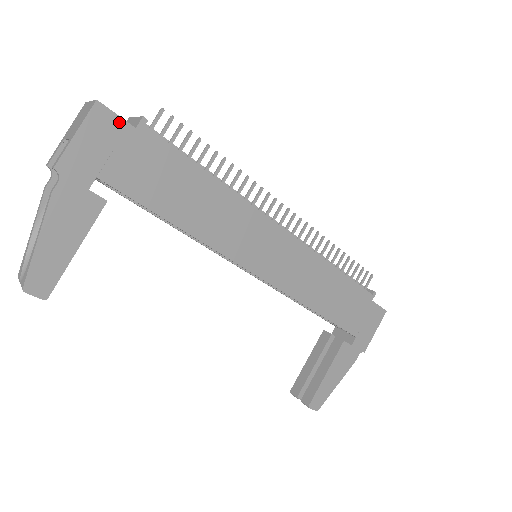
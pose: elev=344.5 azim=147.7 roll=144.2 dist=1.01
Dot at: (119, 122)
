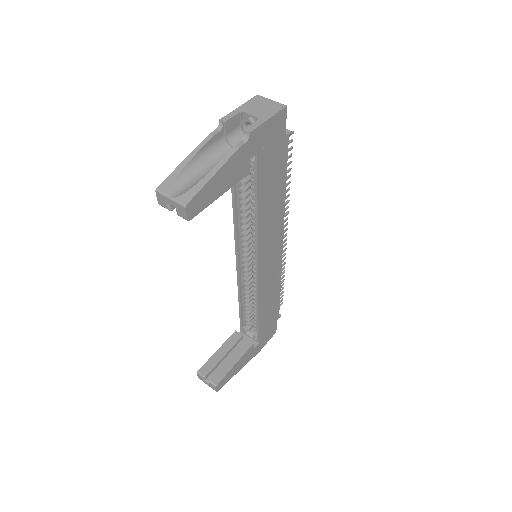
Dot at: (284, 127)
